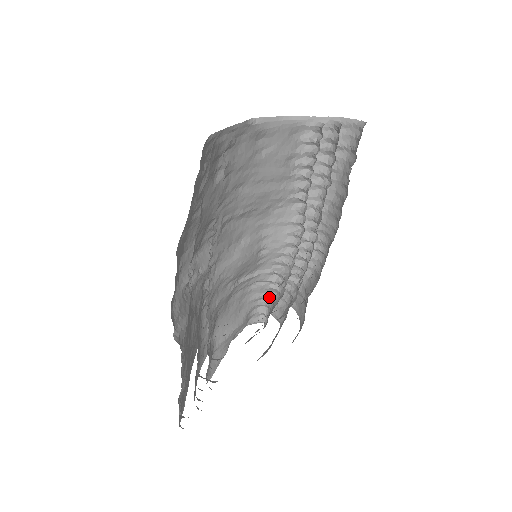
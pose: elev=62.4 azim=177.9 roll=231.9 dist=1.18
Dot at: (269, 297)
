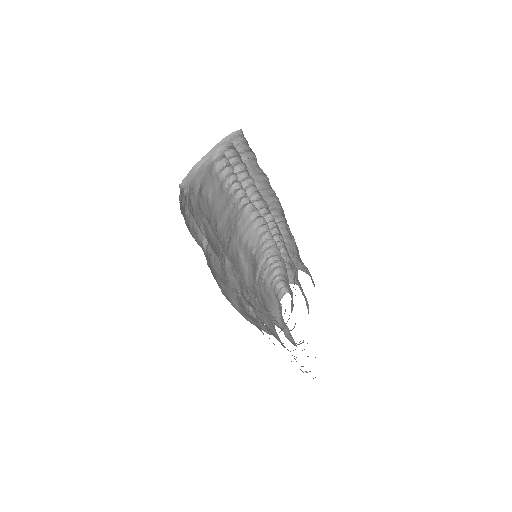
Dot at: (277, 275)
